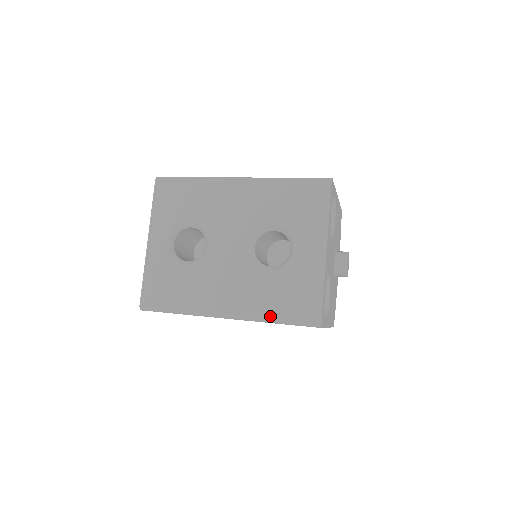
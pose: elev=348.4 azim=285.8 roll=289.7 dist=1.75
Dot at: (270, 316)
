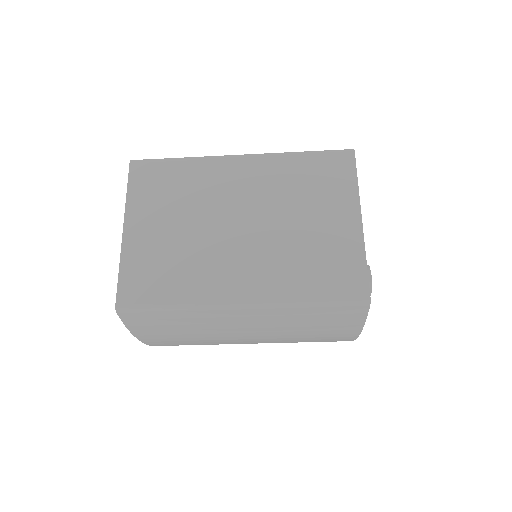
Dot at: occluded
